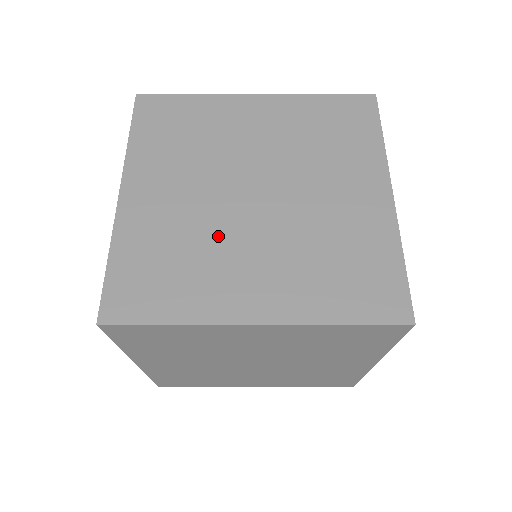
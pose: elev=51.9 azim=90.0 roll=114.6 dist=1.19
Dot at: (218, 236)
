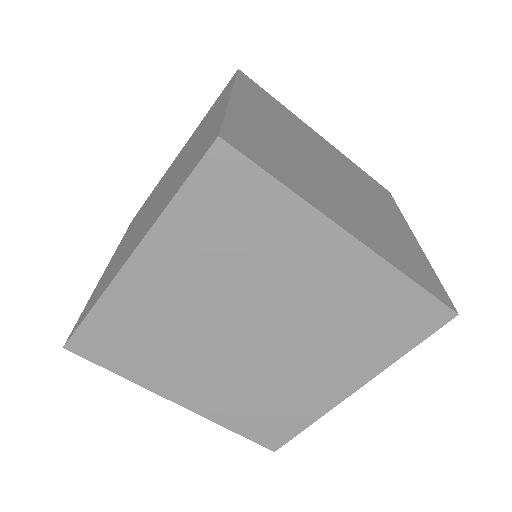
Dot at: (311, 171)
